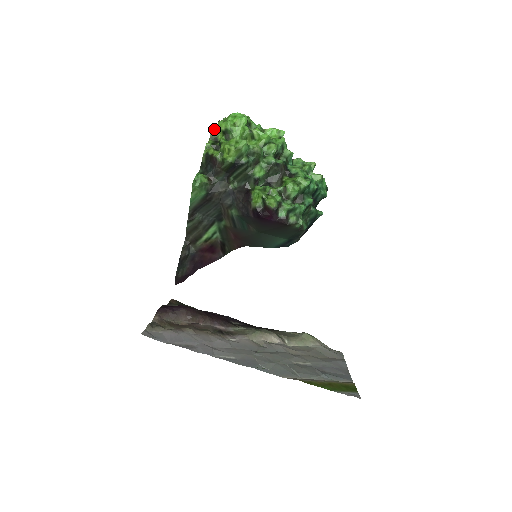
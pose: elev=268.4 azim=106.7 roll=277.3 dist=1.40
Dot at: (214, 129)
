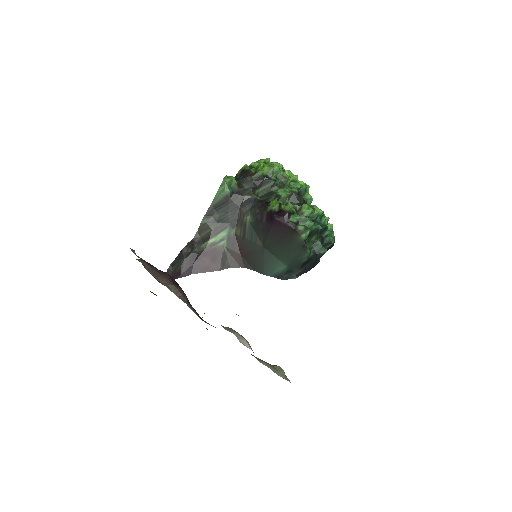
Dot at: (255, 162)
